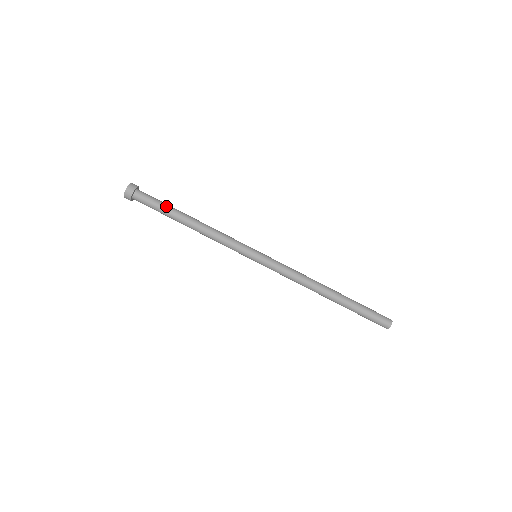
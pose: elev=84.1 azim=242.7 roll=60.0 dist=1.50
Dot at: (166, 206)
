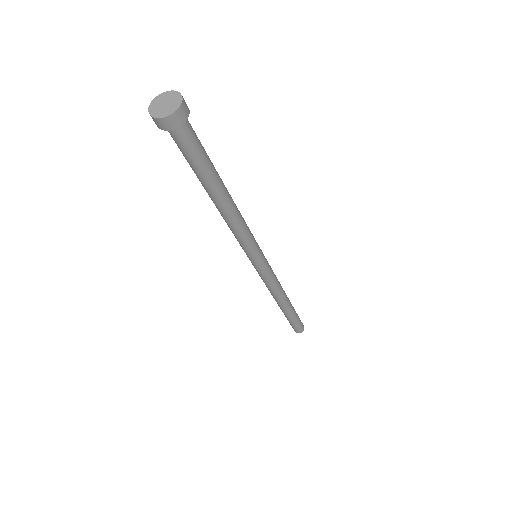
Dot at: (210, 164)
